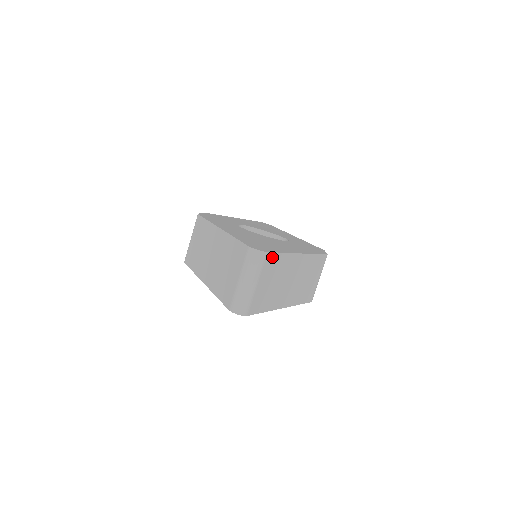
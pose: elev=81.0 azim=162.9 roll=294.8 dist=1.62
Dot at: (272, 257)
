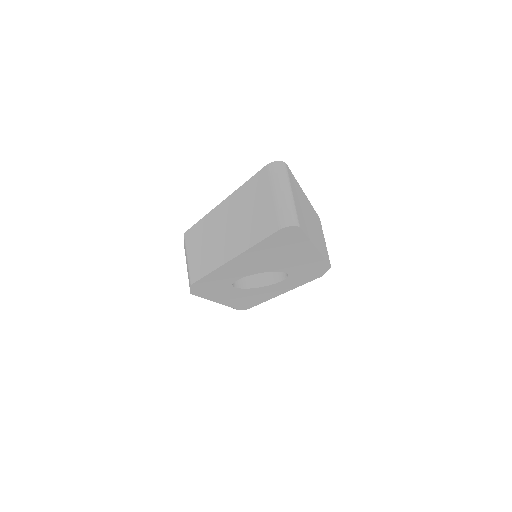
Dot at: (290, 174)
